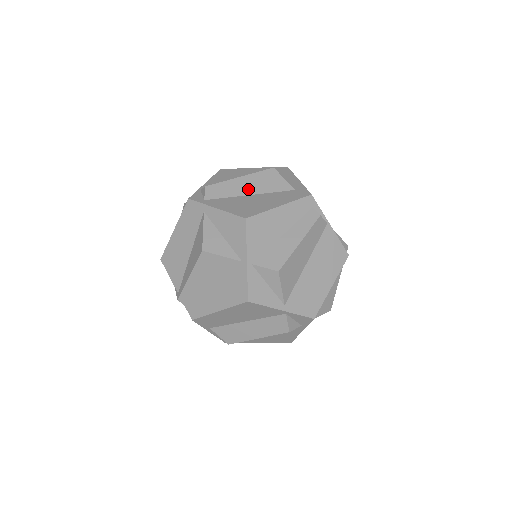
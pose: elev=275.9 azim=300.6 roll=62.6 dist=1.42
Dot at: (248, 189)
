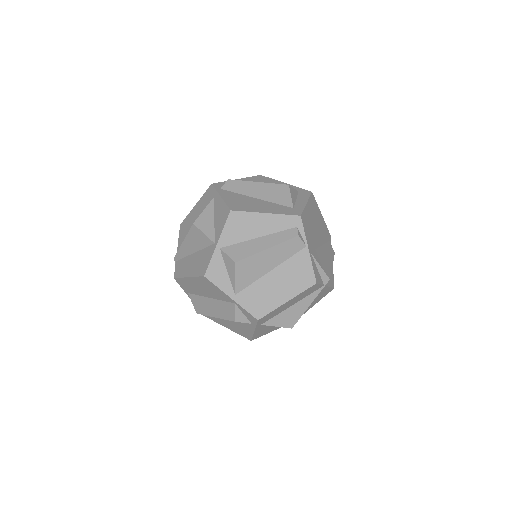
Dot at: (257, 193)
